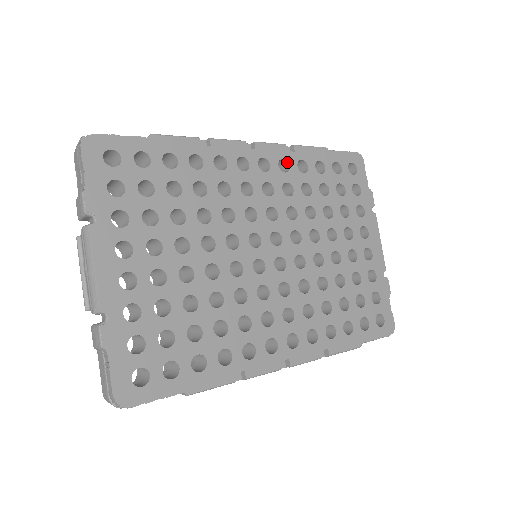
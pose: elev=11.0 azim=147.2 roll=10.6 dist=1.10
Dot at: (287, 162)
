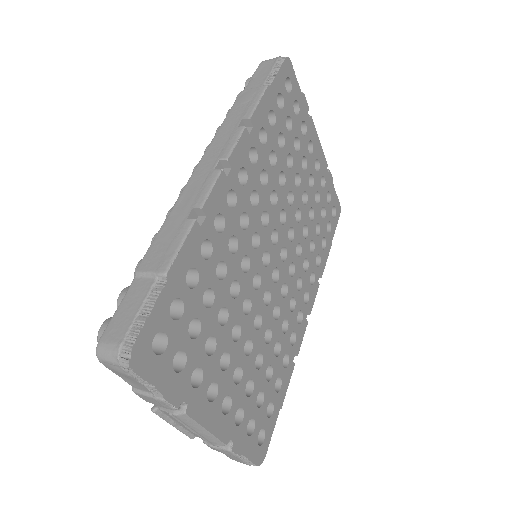
Dot at: (252, 147)
